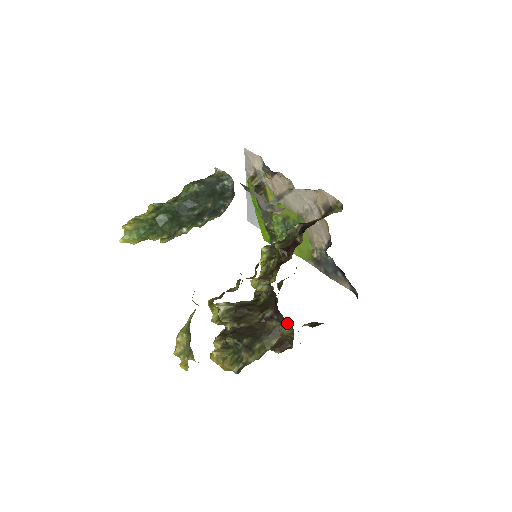
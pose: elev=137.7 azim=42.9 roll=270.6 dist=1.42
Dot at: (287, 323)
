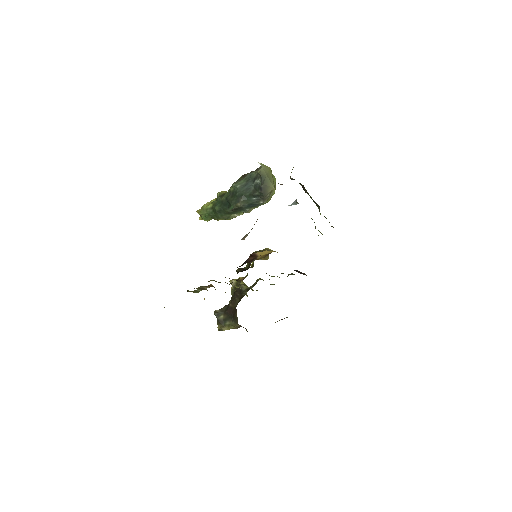
Dot at: occluded
